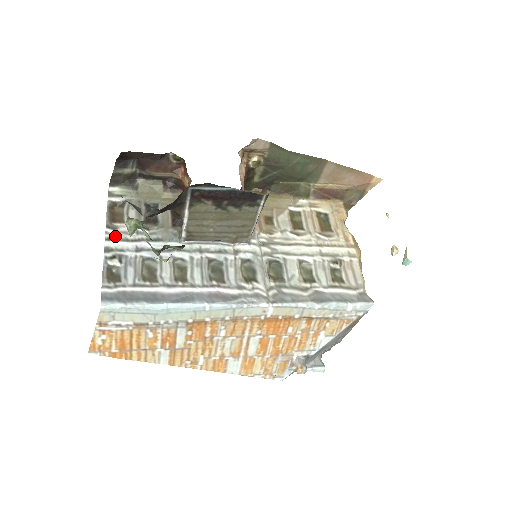
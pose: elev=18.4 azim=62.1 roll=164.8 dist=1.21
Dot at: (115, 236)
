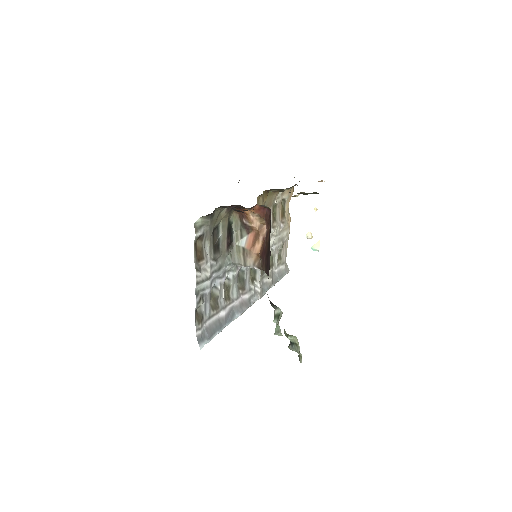
Dot at: (201, 278)
